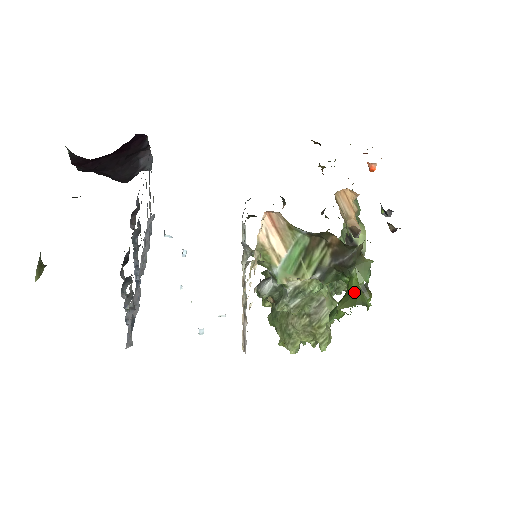
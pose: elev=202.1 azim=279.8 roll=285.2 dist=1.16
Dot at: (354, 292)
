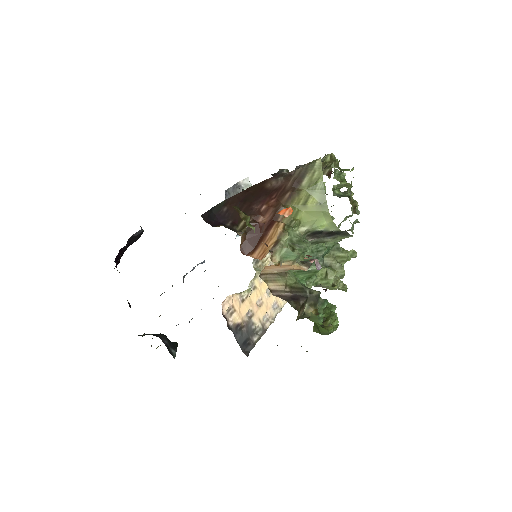
Dot at: (317, 327)
